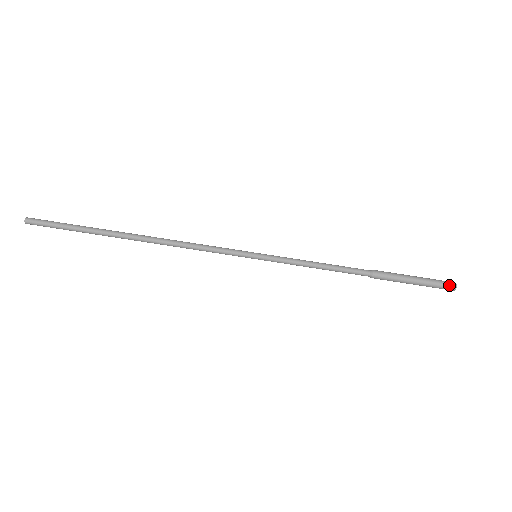
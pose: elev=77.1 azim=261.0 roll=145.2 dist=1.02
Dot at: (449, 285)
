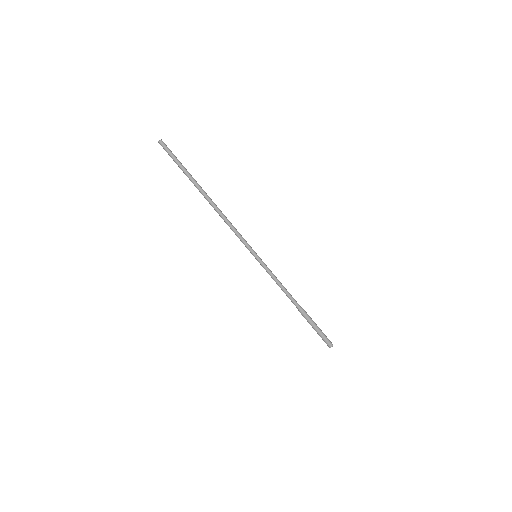
Dot at: (329, 344)
